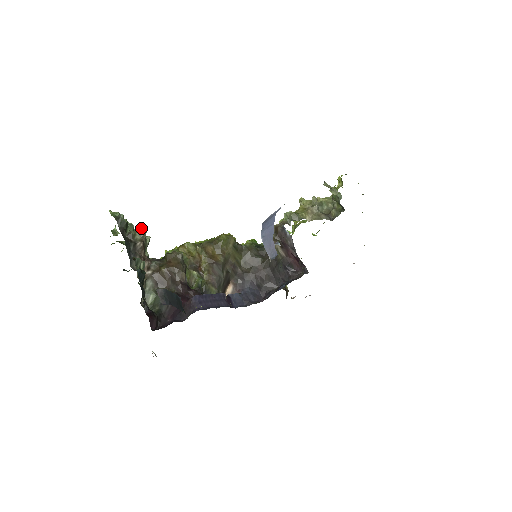
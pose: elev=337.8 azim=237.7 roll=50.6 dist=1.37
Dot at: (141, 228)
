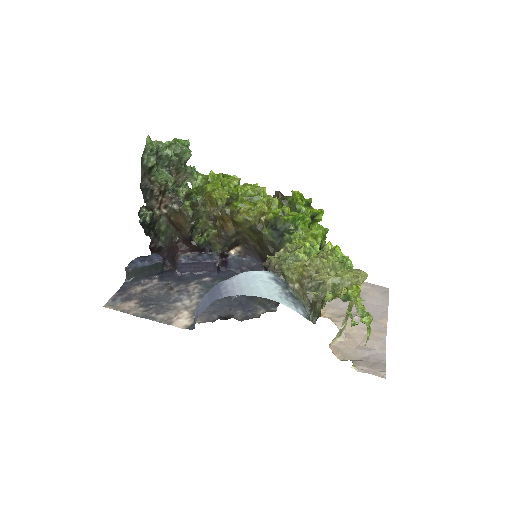
Dot at: (160, 180)
